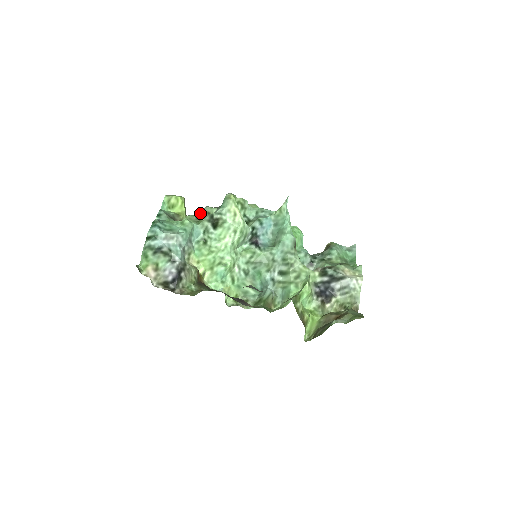
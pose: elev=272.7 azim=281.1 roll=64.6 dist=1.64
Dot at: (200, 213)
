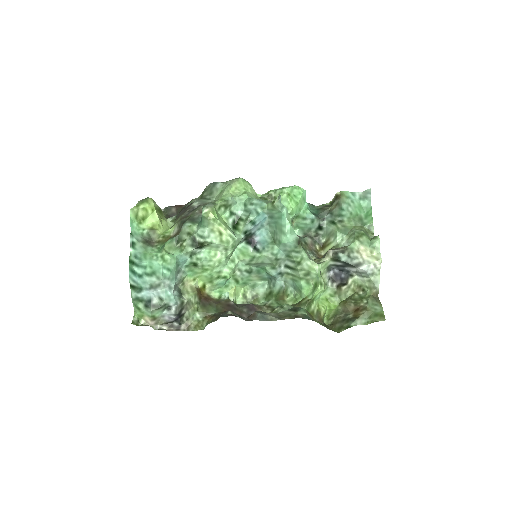
Dot at: (179, 235)
